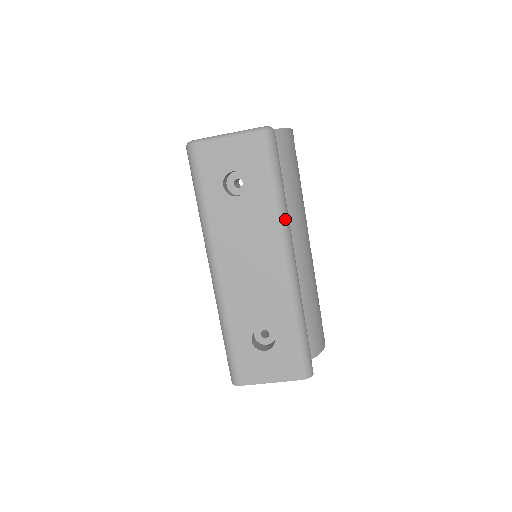
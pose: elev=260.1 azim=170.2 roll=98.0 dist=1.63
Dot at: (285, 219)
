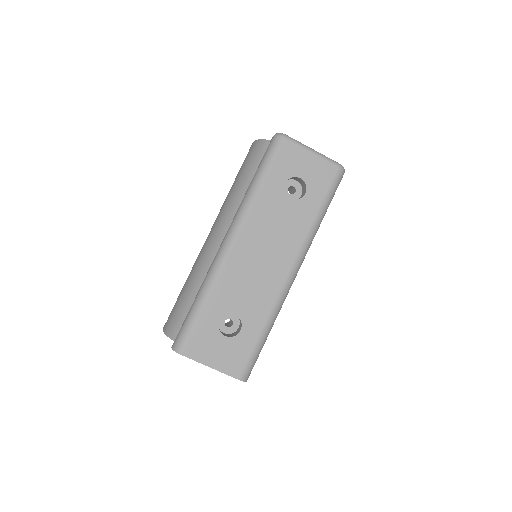
Dot at: (311, 241)
